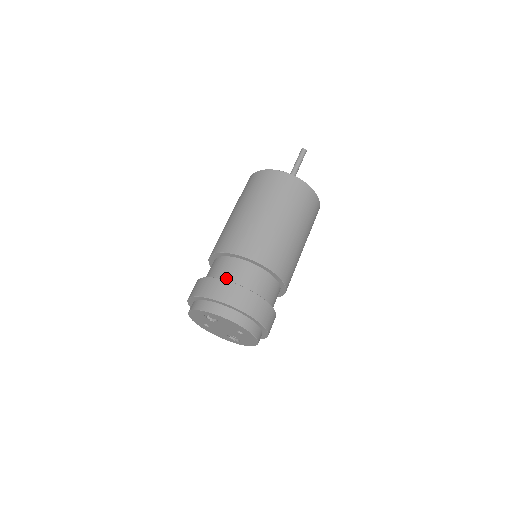
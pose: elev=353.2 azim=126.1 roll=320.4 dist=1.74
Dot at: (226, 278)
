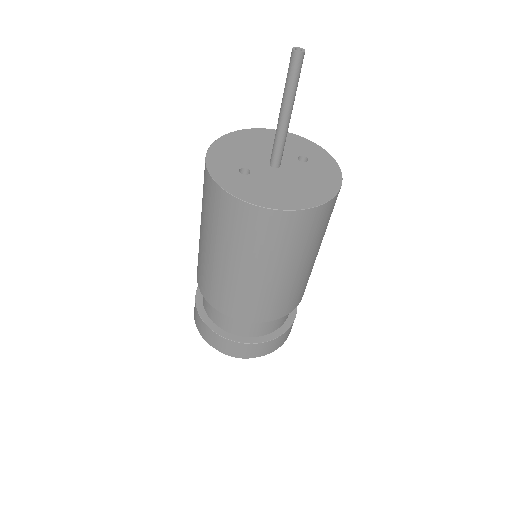
Dot at: (212, 318)
